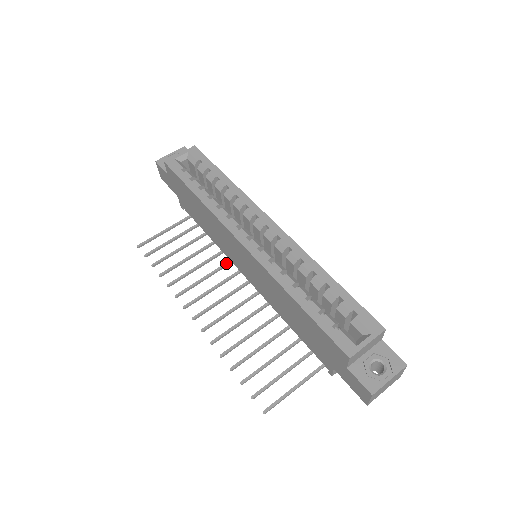
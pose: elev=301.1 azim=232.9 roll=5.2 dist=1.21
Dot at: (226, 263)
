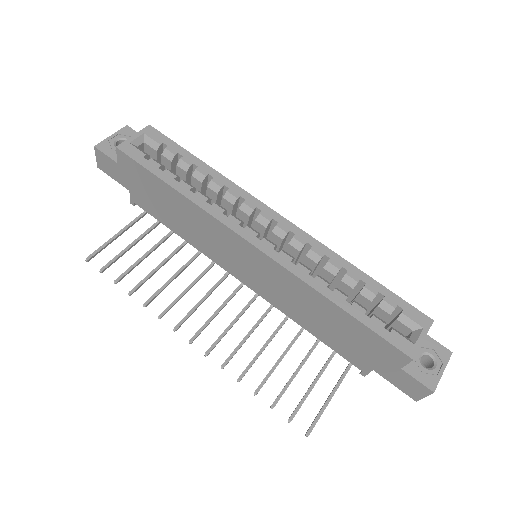
Dot at: (208, 267)
